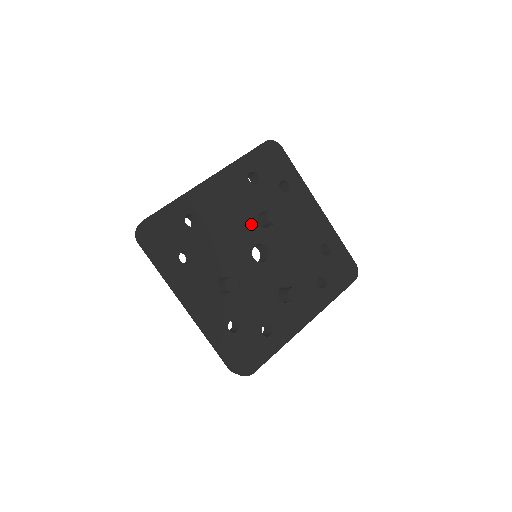
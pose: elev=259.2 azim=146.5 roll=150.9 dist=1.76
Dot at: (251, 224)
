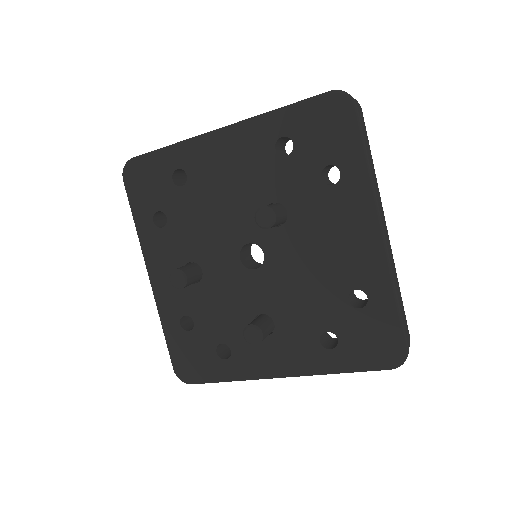
Dot at: (254, 212)
